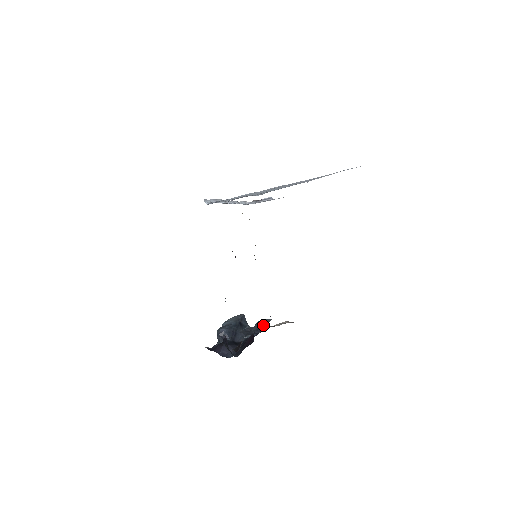
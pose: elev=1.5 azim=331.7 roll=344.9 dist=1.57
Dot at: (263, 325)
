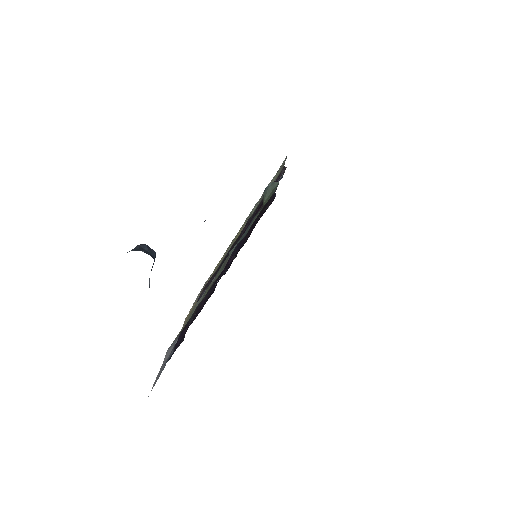
Dot at: occluded
